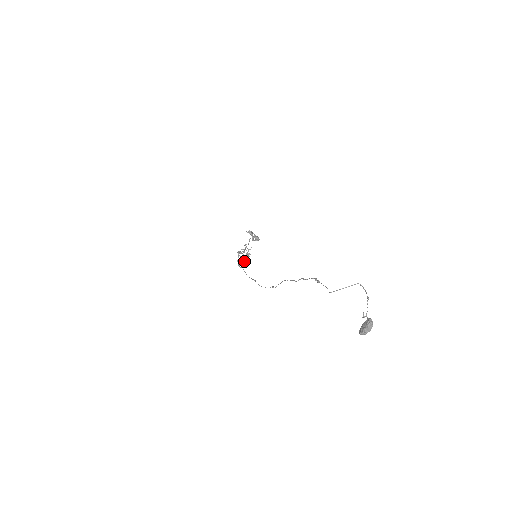
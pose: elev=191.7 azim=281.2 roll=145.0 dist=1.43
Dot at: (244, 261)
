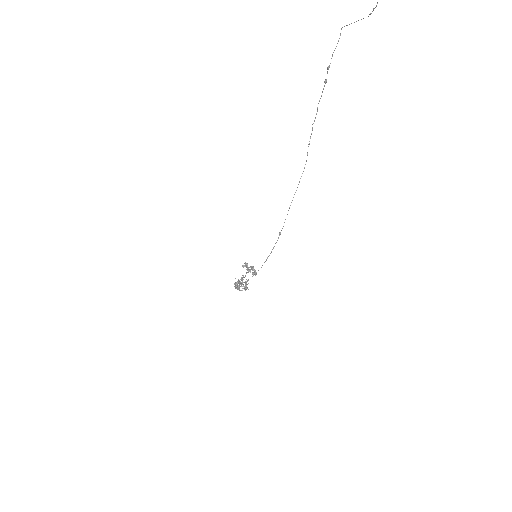
Dot at: (242, 290)
